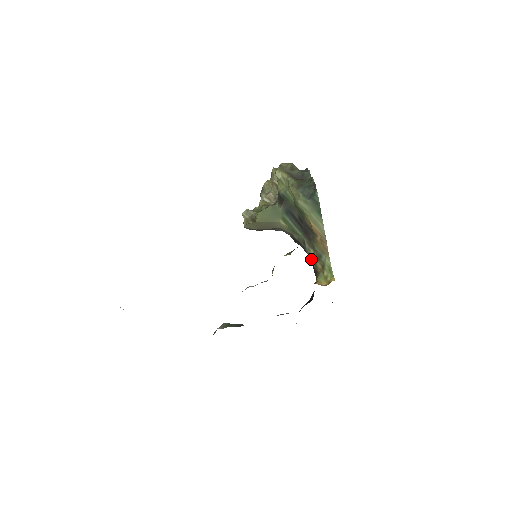
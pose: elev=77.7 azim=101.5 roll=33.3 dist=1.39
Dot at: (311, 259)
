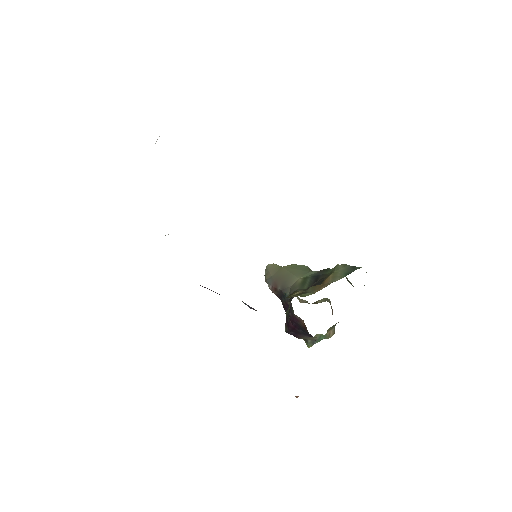
Dot at: (293, 293)
